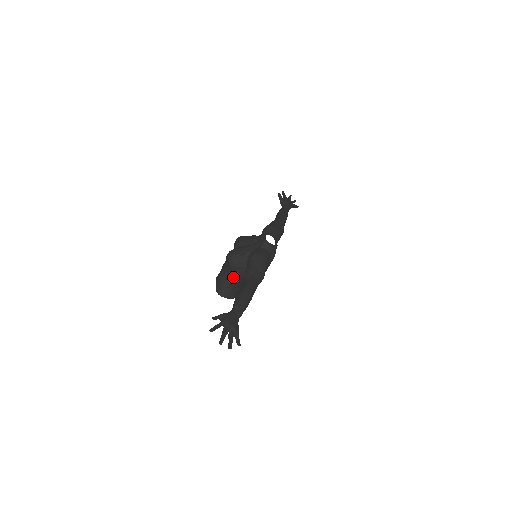
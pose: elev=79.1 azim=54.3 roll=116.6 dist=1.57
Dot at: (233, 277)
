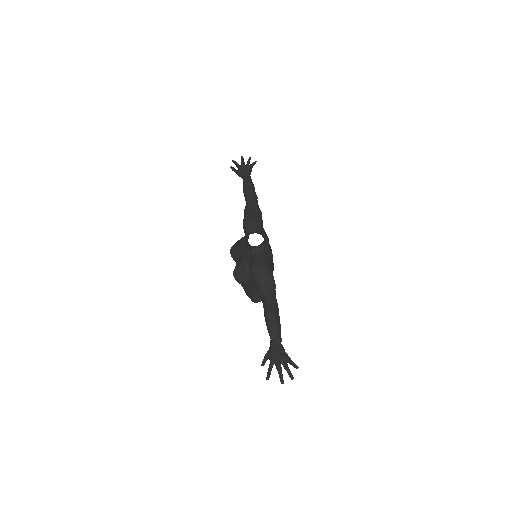
Dot at: (254, 286)
